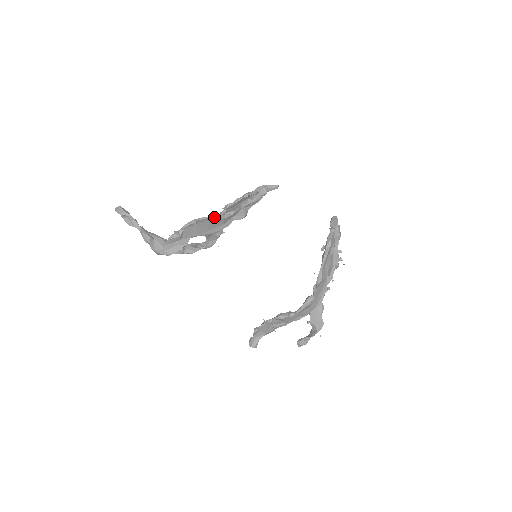
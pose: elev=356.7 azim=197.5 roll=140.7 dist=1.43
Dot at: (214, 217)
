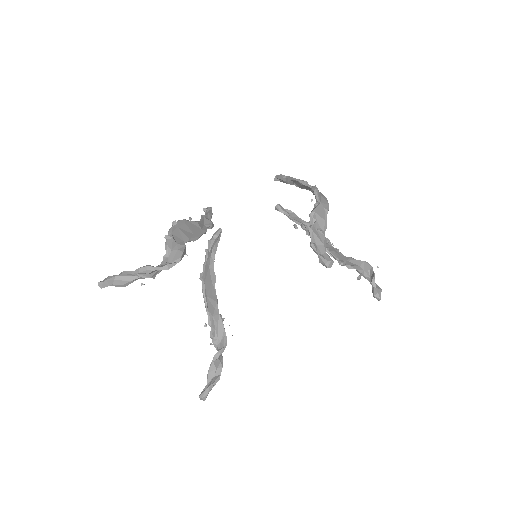
Dot at: (187, 221)
